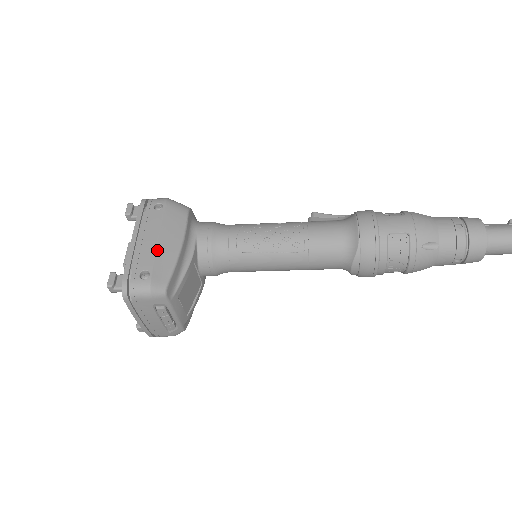
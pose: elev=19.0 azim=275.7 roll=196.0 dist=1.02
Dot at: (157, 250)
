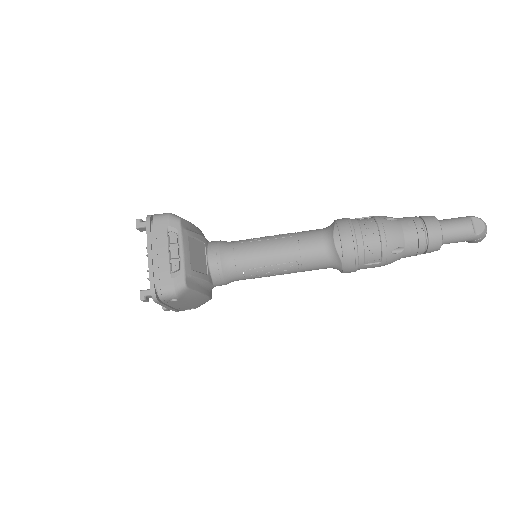
Dot at: occluded
